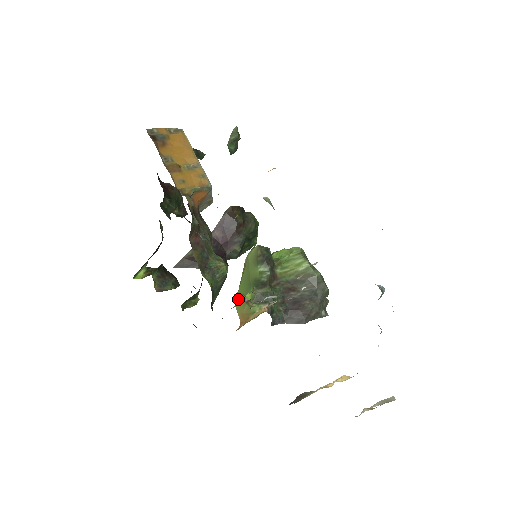
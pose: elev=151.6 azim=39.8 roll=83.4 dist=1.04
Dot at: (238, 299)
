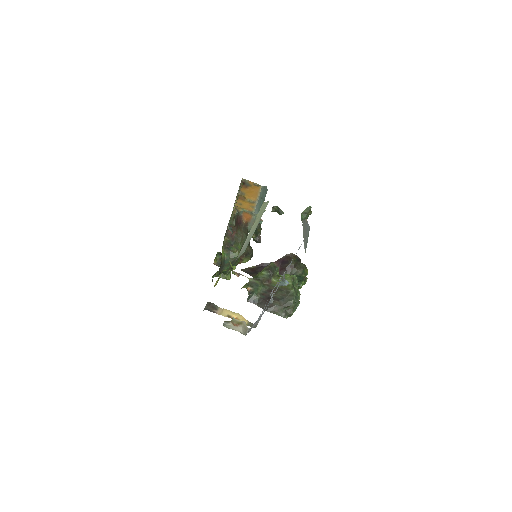
Dot at: occluded
